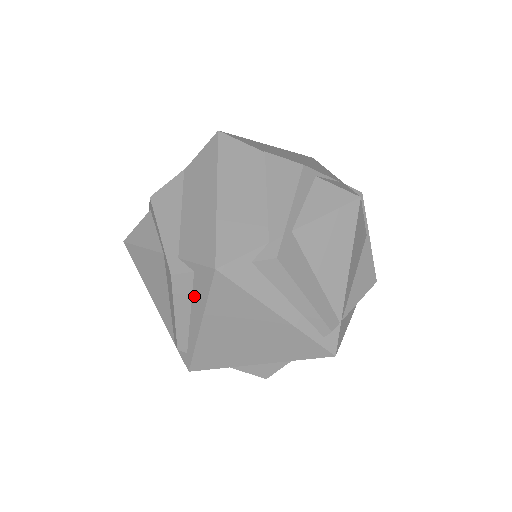
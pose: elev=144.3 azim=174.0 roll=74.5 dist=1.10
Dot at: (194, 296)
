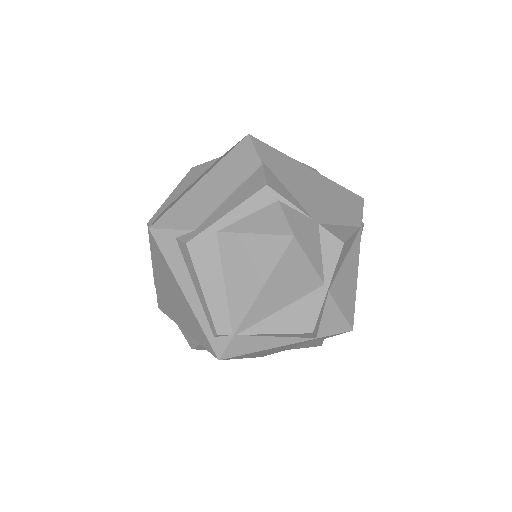
Dot at: occluded
